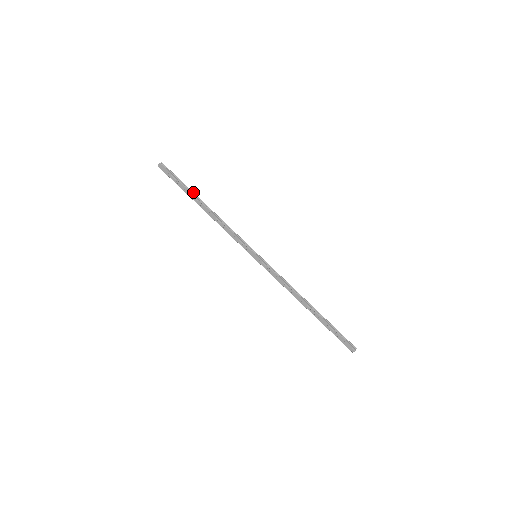
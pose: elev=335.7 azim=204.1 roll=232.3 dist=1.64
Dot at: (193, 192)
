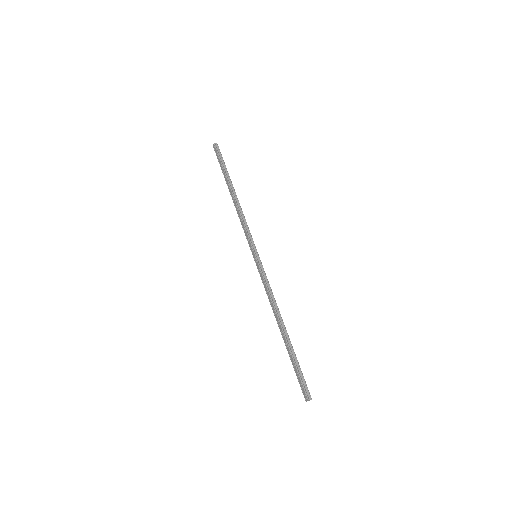
Dot at: (229, 177)
